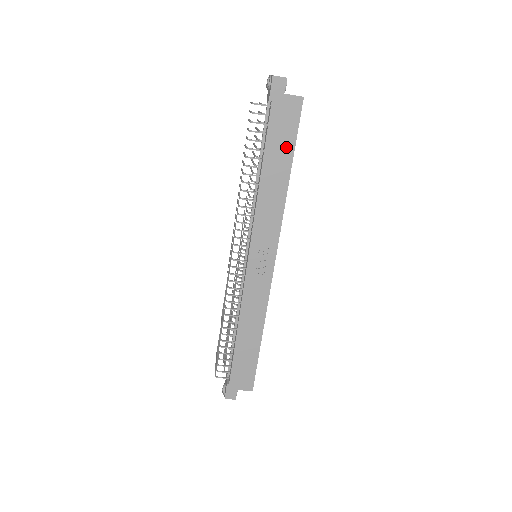
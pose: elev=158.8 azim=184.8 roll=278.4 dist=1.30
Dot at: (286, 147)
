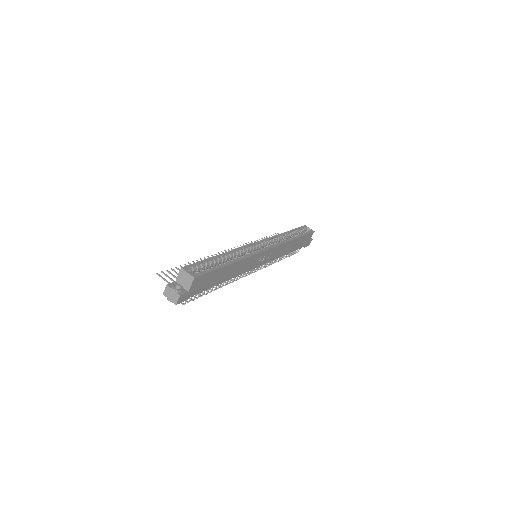
Dot at: (217, 274)
